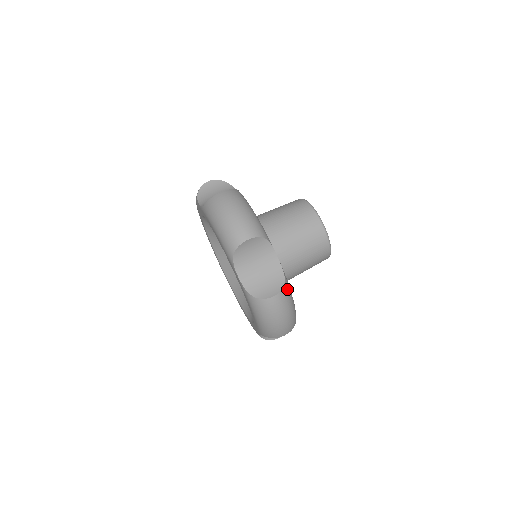
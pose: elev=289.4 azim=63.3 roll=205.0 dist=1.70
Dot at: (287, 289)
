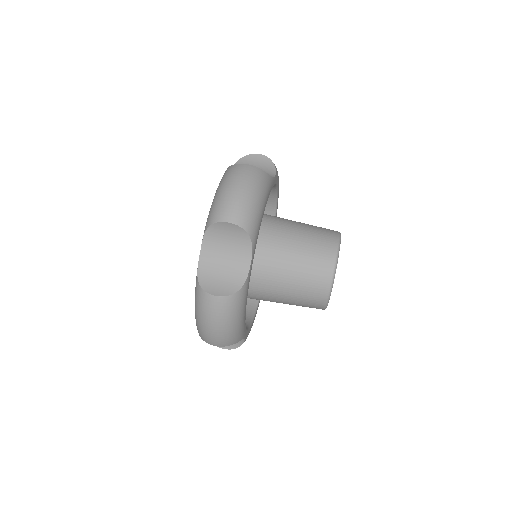
Dot at: (237, 300)
